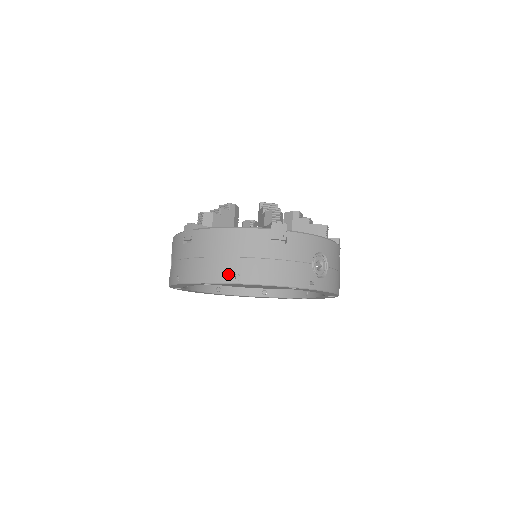
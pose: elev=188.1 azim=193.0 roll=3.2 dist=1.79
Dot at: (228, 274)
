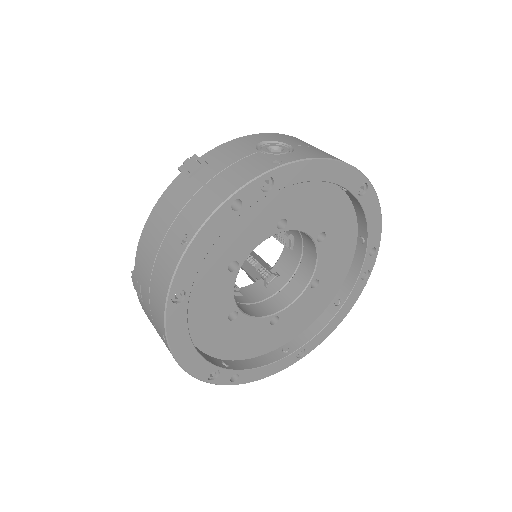
Dot at: (175, 250)
